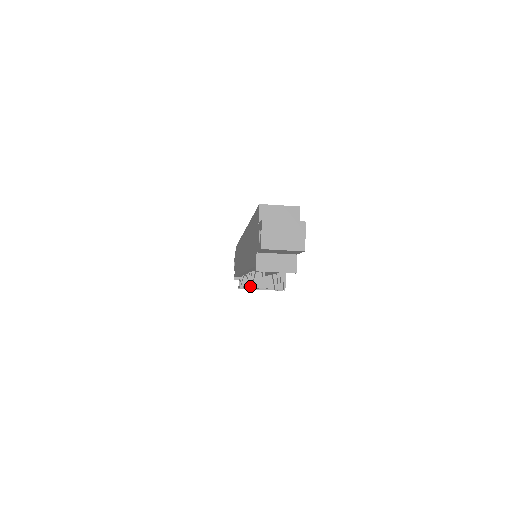
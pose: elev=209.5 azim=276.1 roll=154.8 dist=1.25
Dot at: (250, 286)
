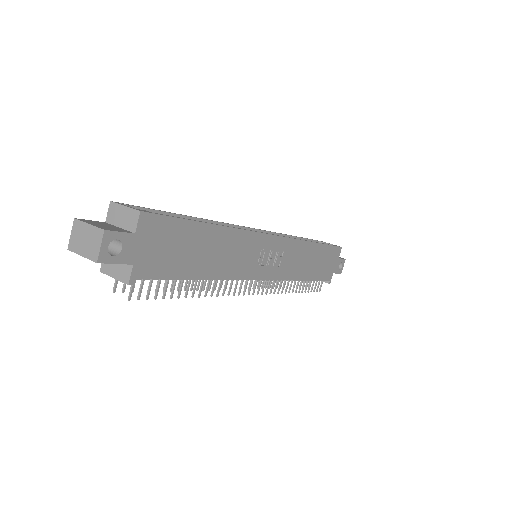
Dot at: occluded
